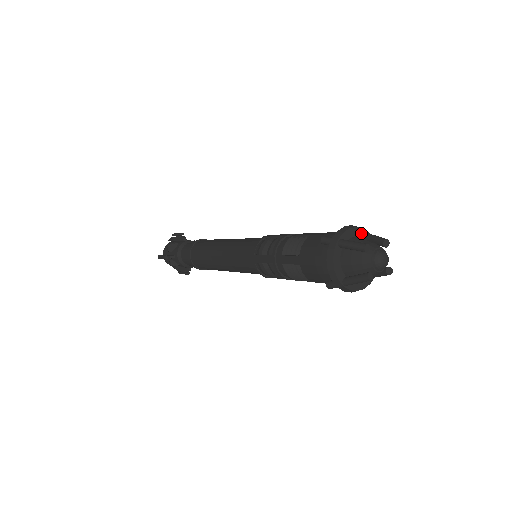
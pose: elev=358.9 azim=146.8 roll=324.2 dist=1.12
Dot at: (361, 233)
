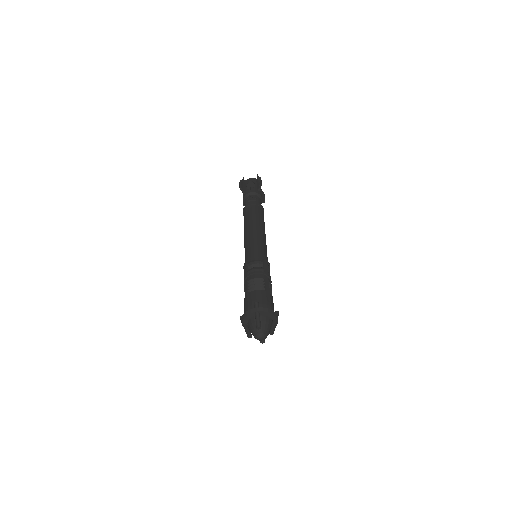
Dot at: (252, 315)
